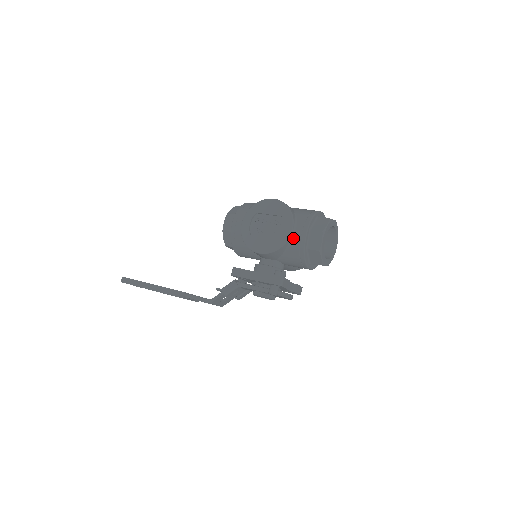
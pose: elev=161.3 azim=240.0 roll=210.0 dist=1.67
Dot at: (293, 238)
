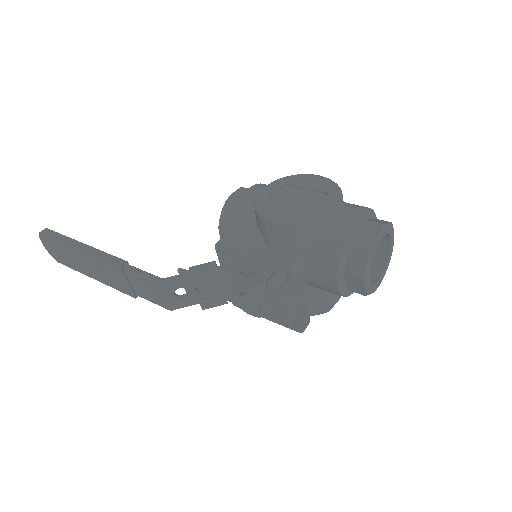
Dot at: (334, 220)
